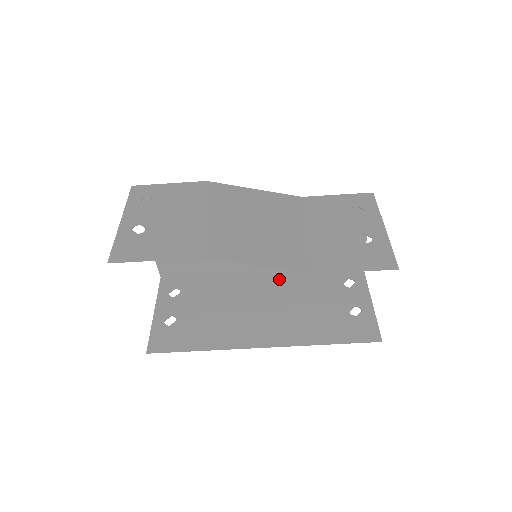
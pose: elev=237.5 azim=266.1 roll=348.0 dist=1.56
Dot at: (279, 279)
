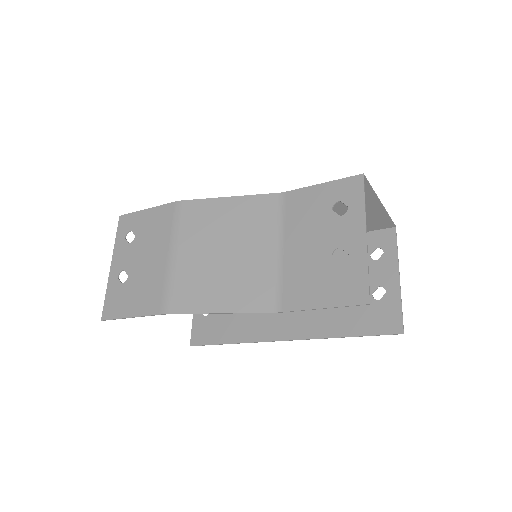
Dot at: occluded
